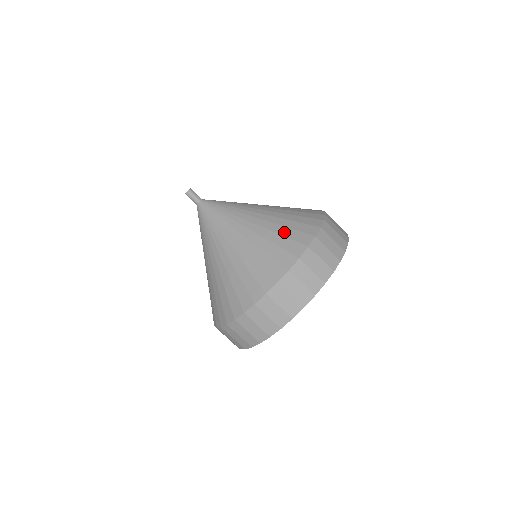
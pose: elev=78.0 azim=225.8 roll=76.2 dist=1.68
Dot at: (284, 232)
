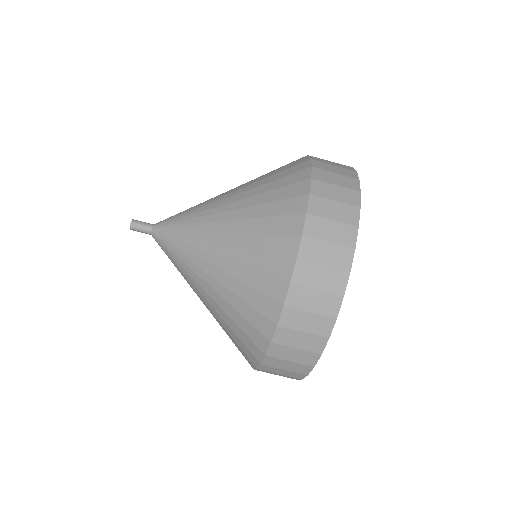
Dot at: (254, 262)
